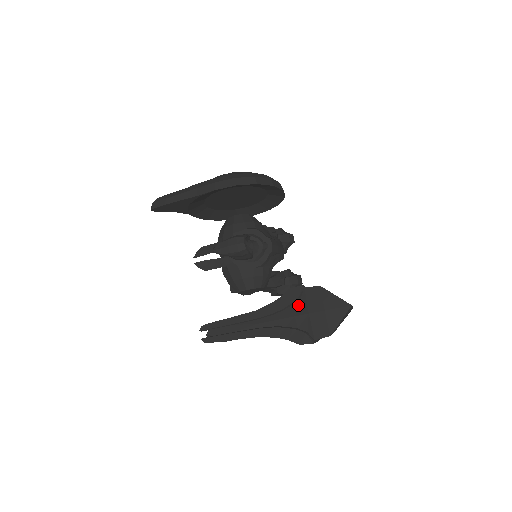
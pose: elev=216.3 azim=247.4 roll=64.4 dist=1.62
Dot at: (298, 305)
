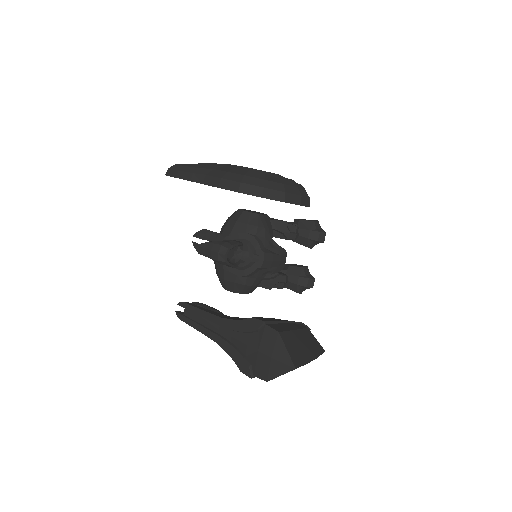
Dot at: (254, 336)
